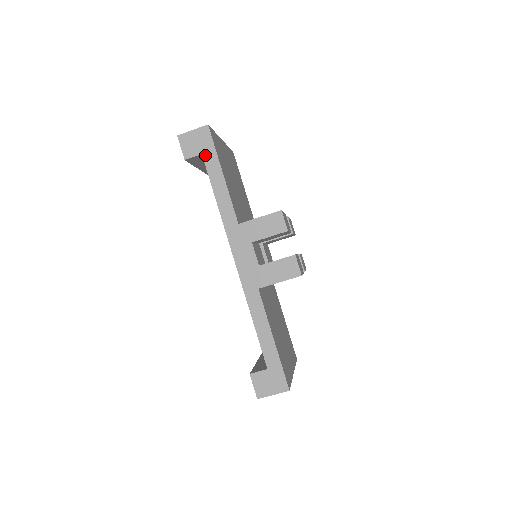
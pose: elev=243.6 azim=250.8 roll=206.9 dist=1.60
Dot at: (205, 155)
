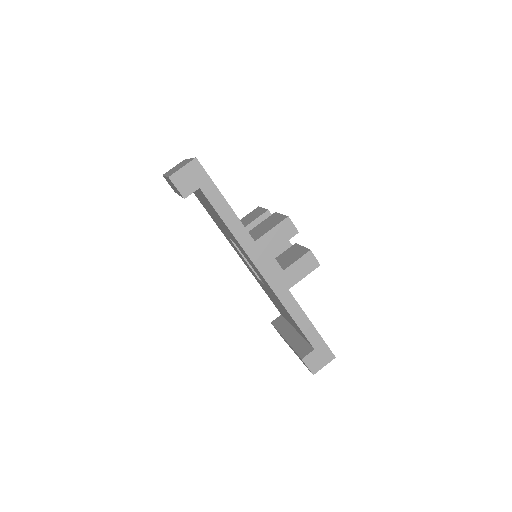
Dot at: (203, 188)
